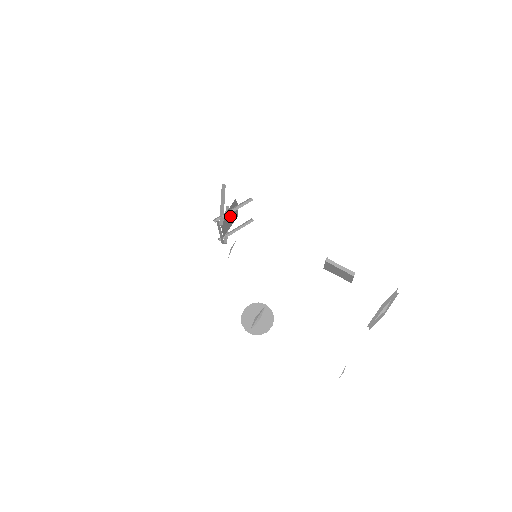
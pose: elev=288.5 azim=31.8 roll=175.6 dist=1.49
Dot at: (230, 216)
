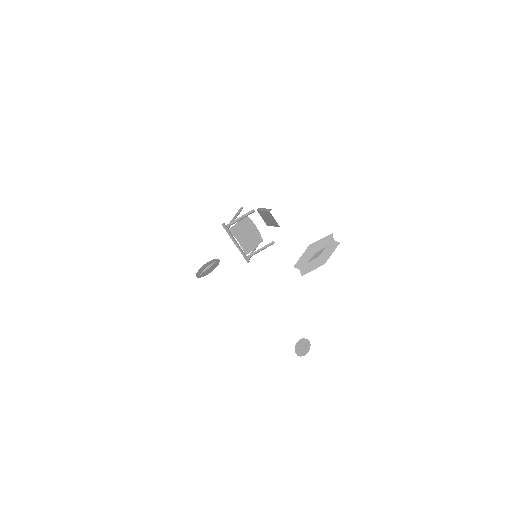
Dot at: (247, 233)
